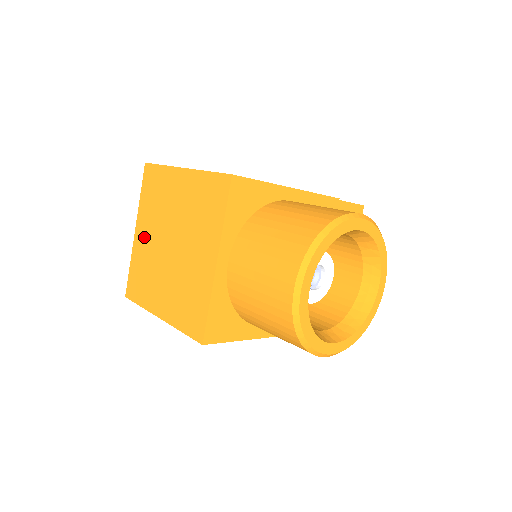
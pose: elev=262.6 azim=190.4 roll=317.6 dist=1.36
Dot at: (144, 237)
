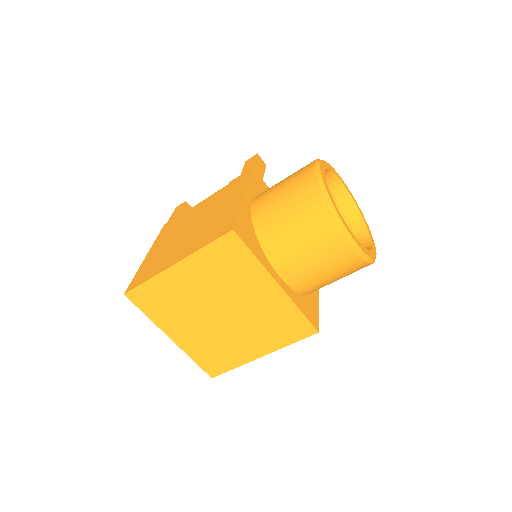
Dot at: (186, 333)
